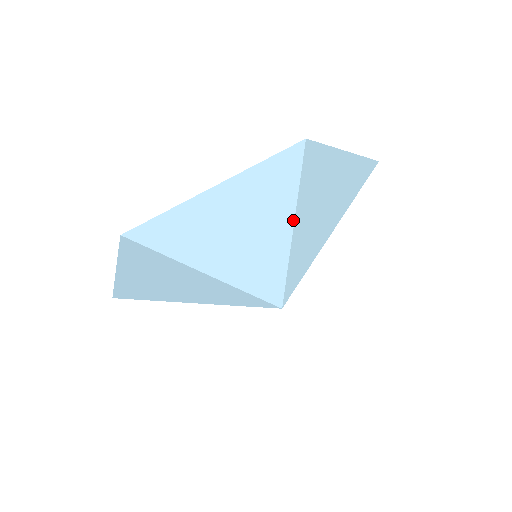
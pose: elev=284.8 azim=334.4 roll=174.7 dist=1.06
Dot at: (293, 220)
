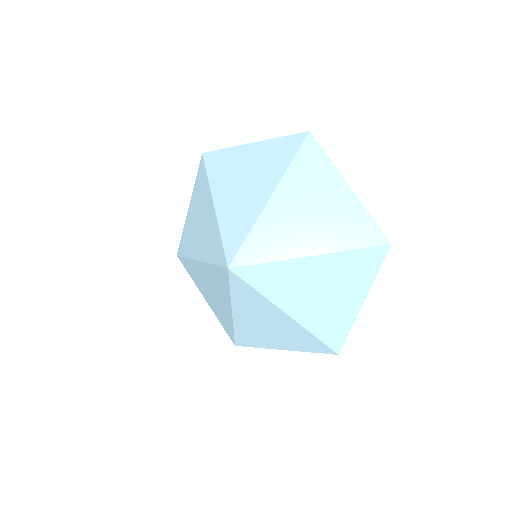
Dot at: (324, 253)
